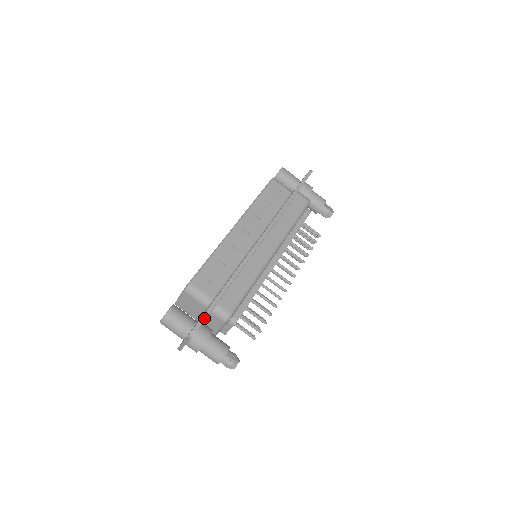
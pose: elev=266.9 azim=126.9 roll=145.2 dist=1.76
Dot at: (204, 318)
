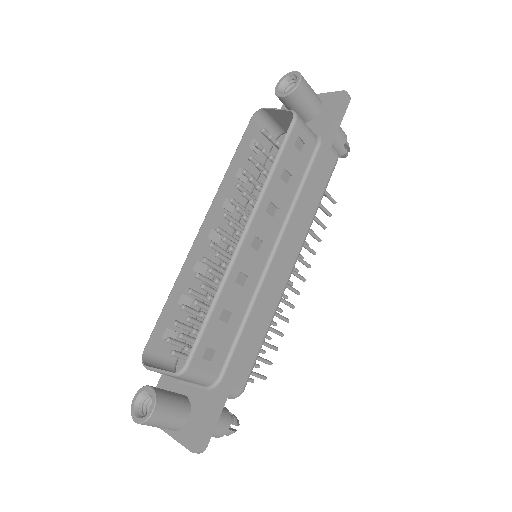
Dot at: (216, 422)
